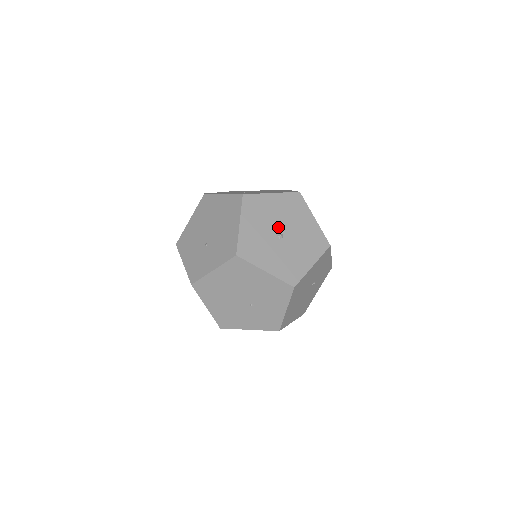
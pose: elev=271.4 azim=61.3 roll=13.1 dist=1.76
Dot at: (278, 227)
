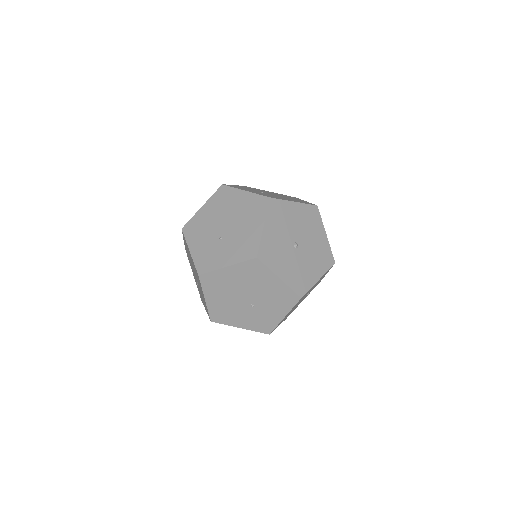
Dot at: (295, 236)
